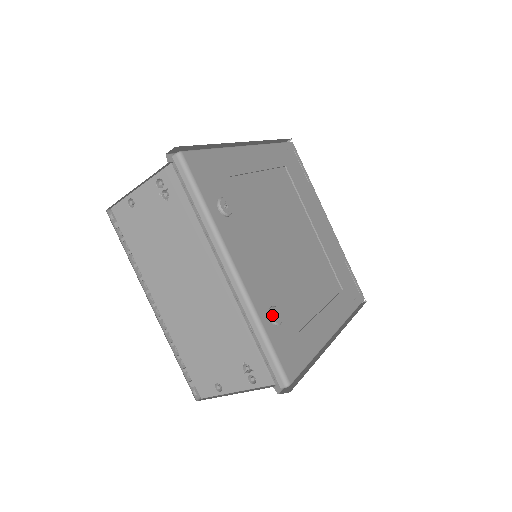
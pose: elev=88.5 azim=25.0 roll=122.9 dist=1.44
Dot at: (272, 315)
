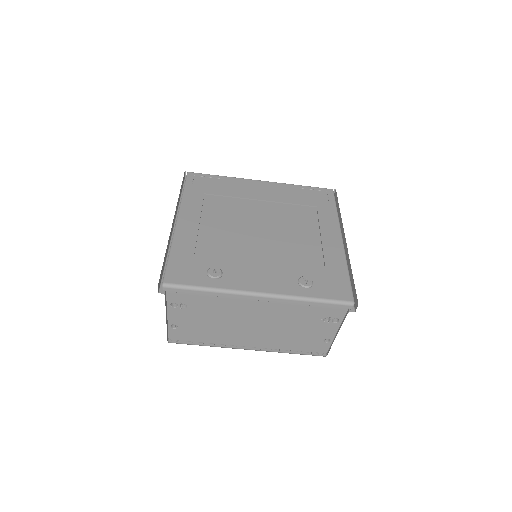
Dot at: (303, 285)
